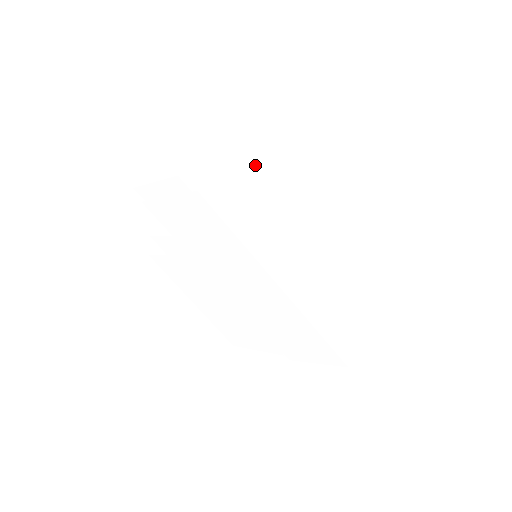
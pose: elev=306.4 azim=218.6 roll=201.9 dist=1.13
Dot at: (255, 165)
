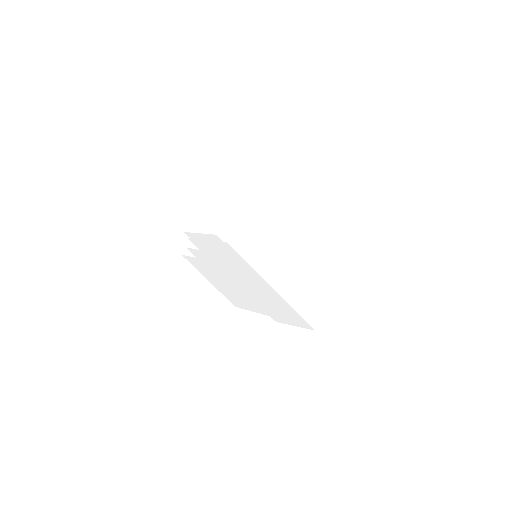
Dot at: (261, 215)
